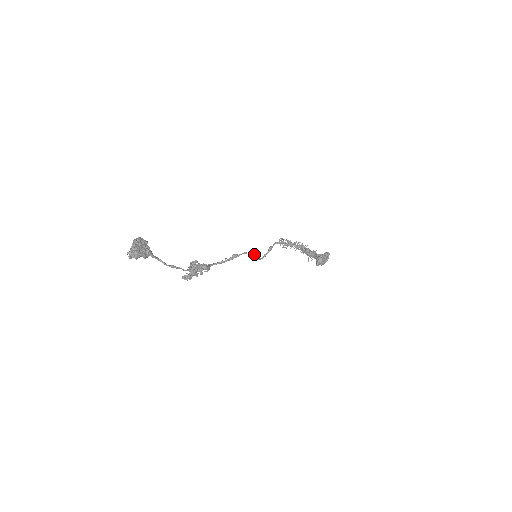
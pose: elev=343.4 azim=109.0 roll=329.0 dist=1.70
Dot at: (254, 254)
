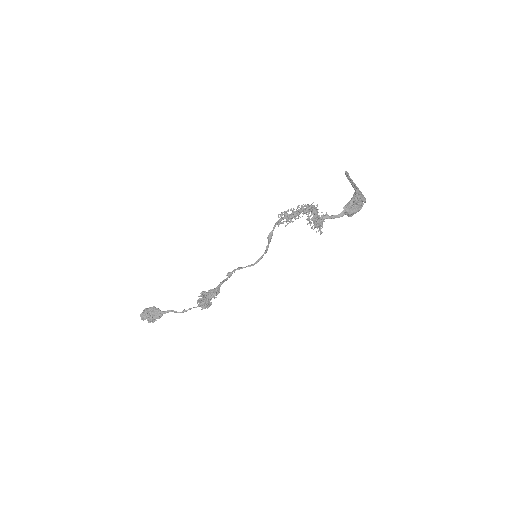
Dot at: occluded
